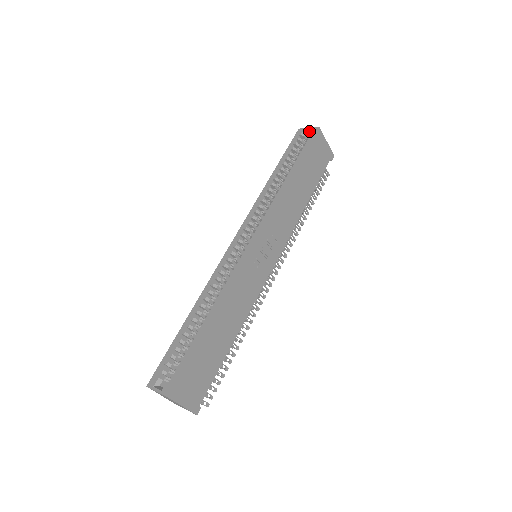
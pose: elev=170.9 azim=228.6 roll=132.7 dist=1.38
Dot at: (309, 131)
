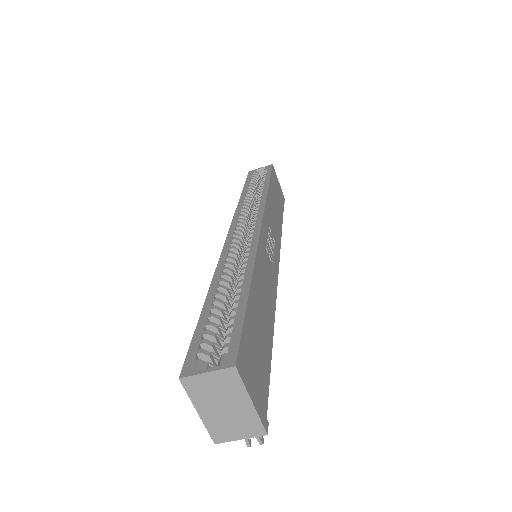
Dot at: (262, 170)
